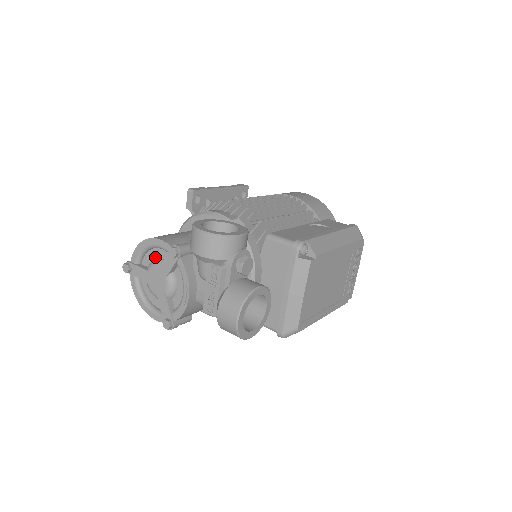
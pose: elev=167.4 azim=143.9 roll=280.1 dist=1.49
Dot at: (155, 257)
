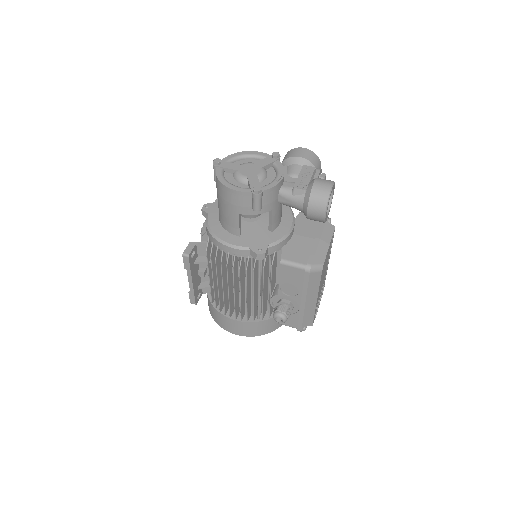
Dot at: occluded
